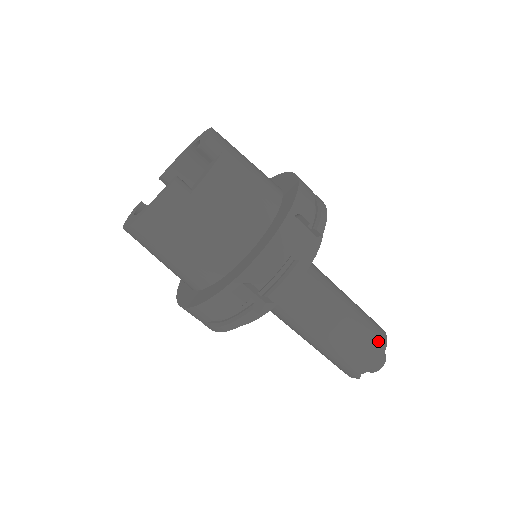
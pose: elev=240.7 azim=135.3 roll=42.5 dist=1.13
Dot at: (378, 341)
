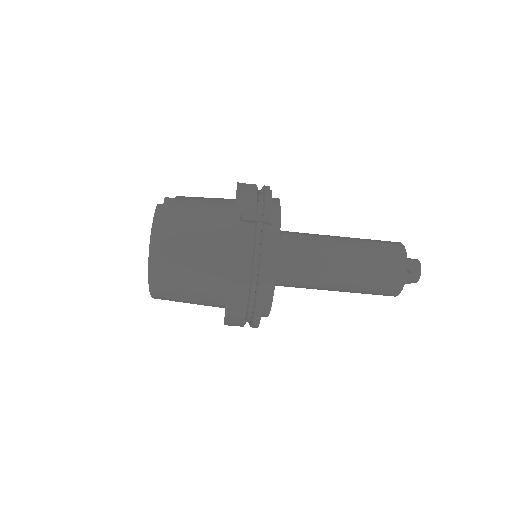
Dot at: (389, 242)
